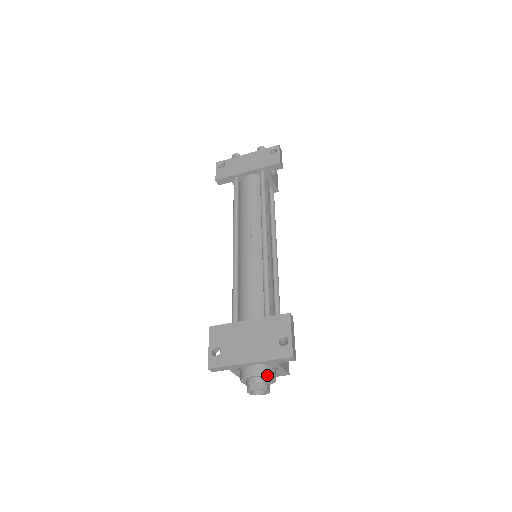
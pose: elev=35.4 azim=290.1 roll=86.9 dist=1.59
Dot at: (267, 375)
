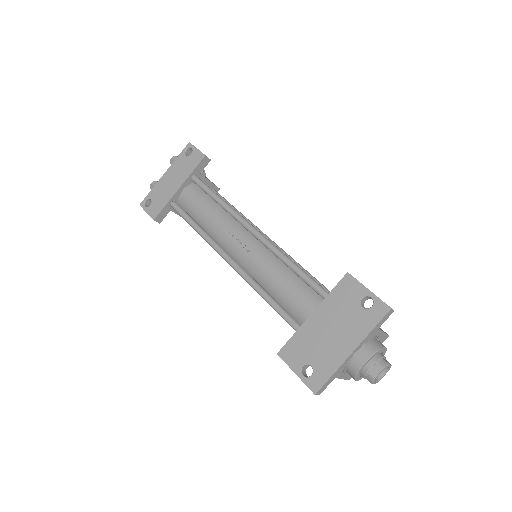
Dot at: (378, 349)
